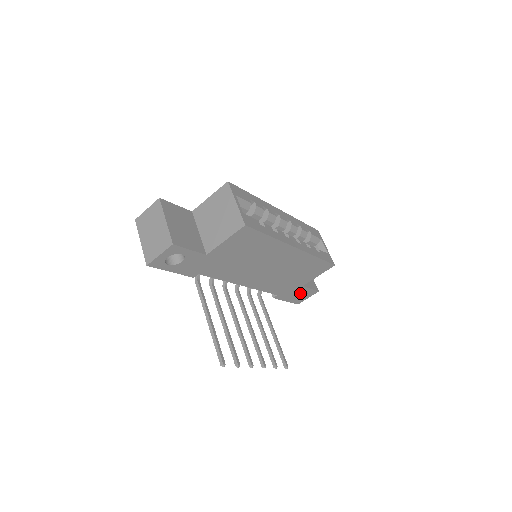
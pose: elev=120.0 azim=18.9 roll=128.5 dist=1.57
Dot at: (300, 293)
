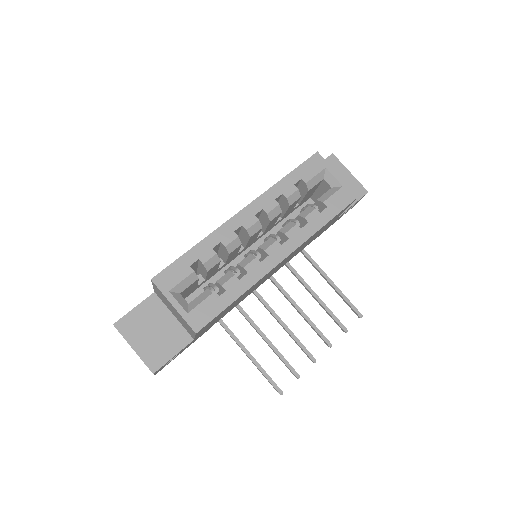
Dot at: occluded
